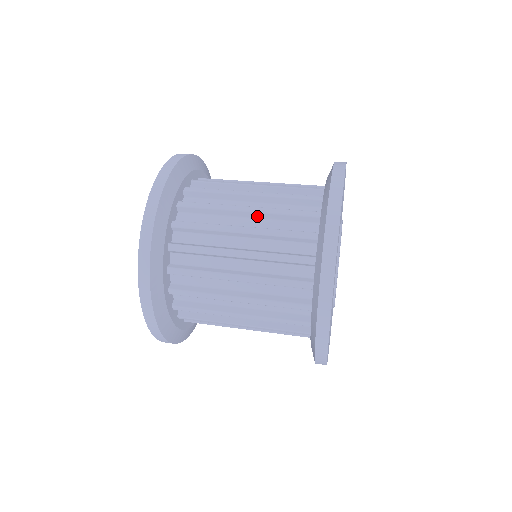
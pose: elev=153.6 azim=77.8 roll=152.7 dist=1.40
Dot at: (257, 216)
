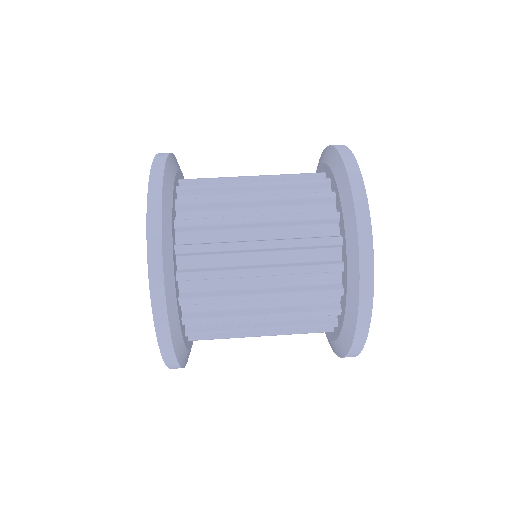
Dot at: (271, 250)
